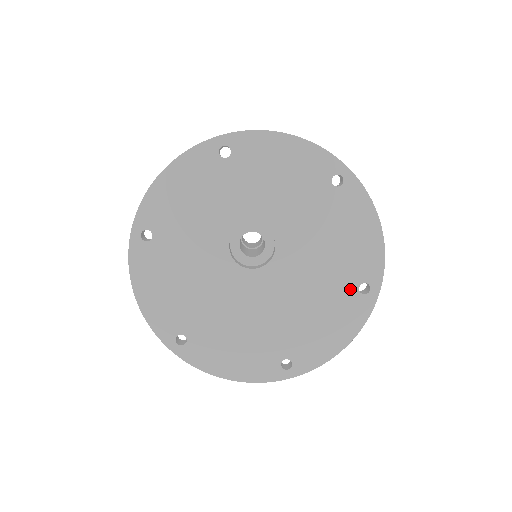
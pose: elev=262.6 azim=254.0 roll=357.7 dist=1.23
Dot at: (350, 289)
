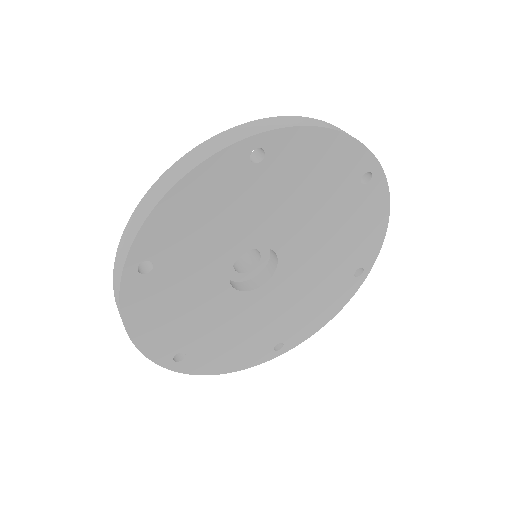
Dot at: (356, 193)
